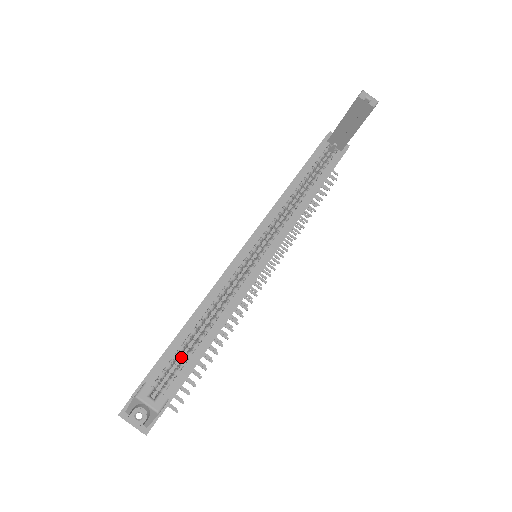
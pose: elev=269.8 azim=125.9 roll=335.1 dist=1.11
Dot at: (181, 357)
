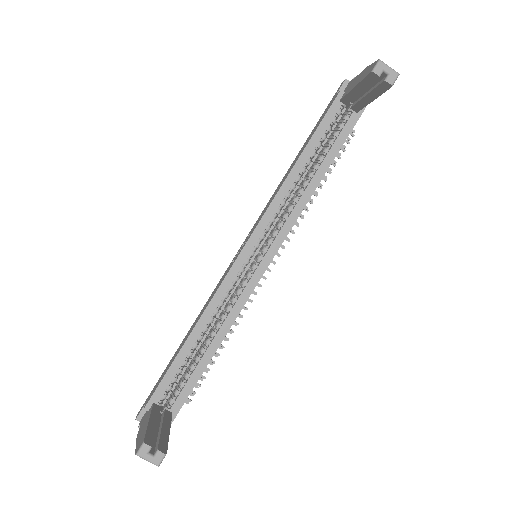
Dot at: occluded
